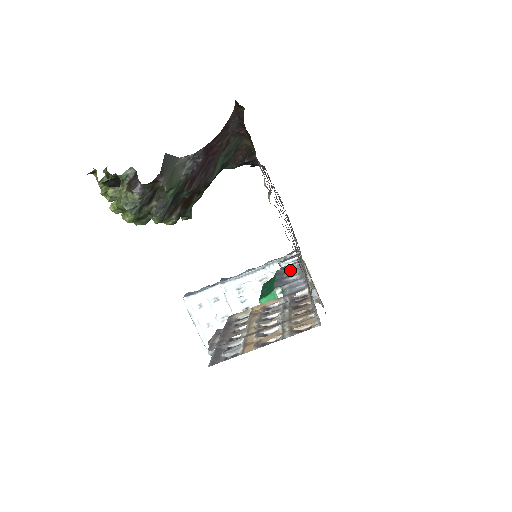
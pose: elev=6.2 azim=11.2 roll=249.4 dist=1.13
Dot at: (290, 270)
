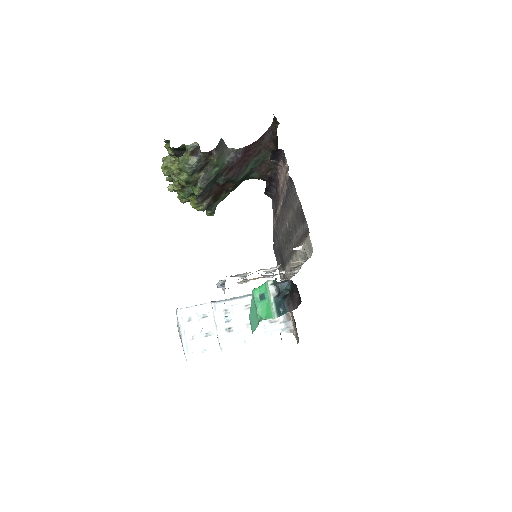
Dot at: occluded
